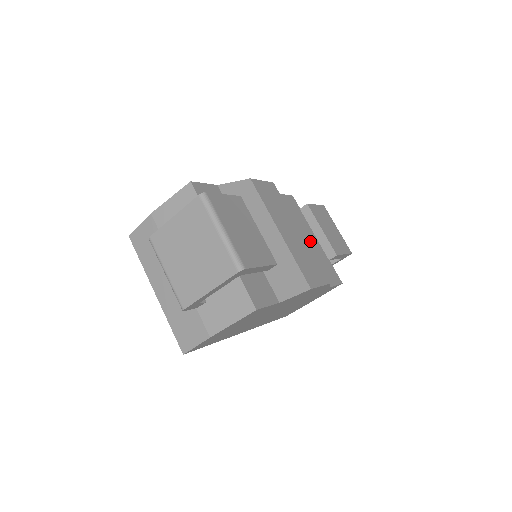
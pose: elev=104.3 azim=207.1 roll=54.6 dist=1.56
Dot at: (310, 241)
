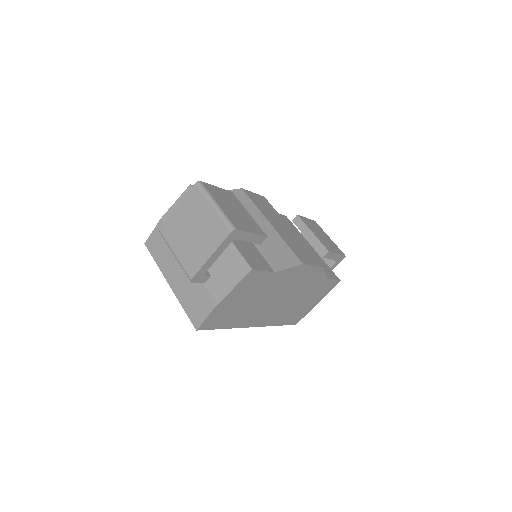
Dot at: occluded
